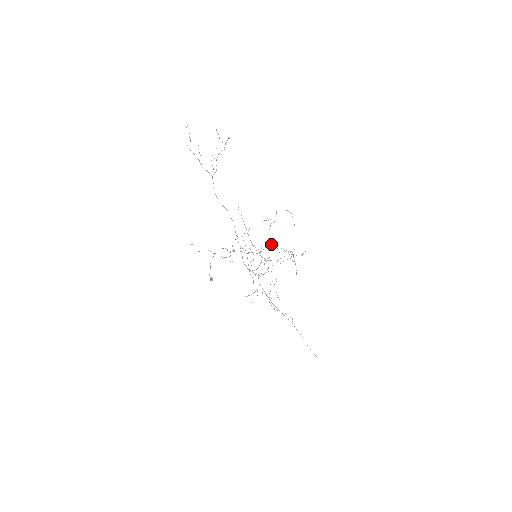
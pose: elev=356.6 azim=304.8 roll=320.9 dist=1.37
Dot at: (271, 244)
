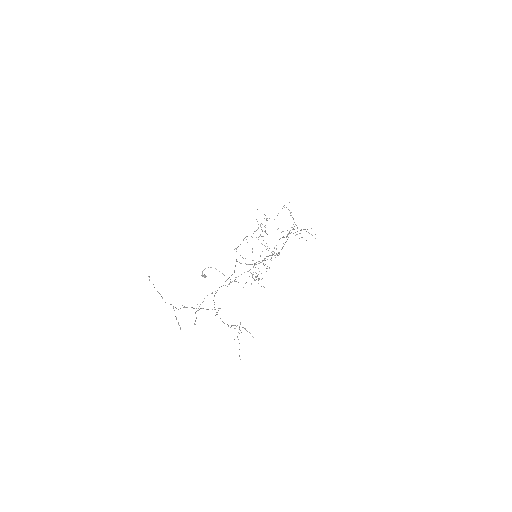
Dot at: (277, 254)
